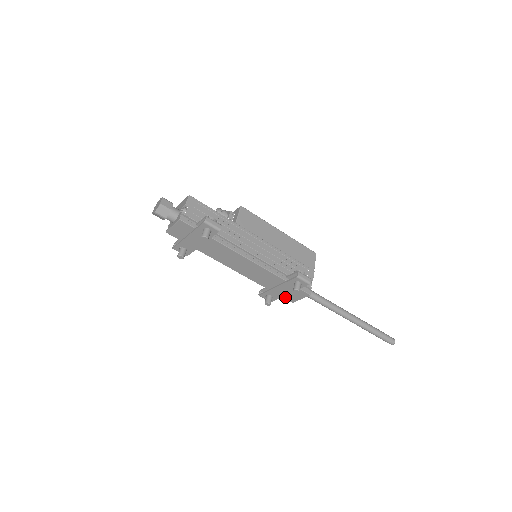
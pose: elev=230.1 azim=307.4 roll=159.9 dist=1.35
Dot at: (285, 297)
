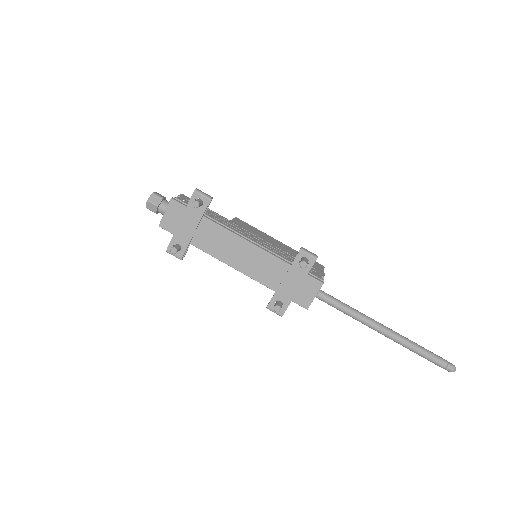
Dot at: (296, 300)
